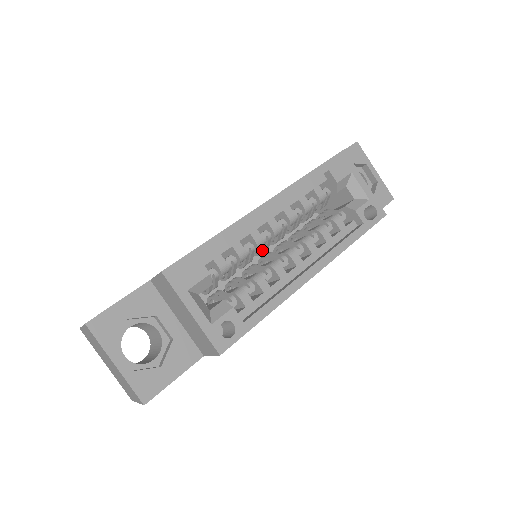
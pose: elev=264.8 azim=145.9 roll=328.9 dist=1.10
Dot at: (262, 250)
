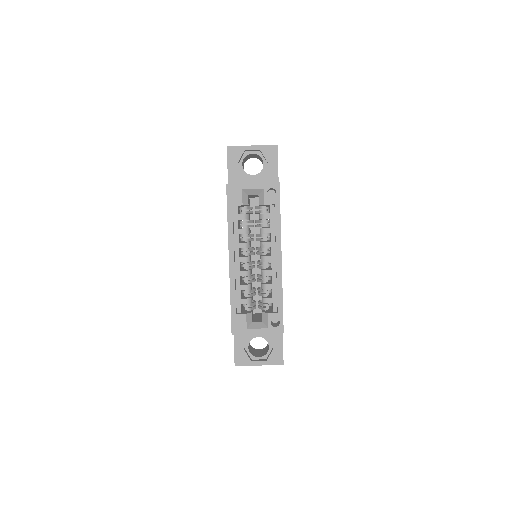
Dot at: occluded
